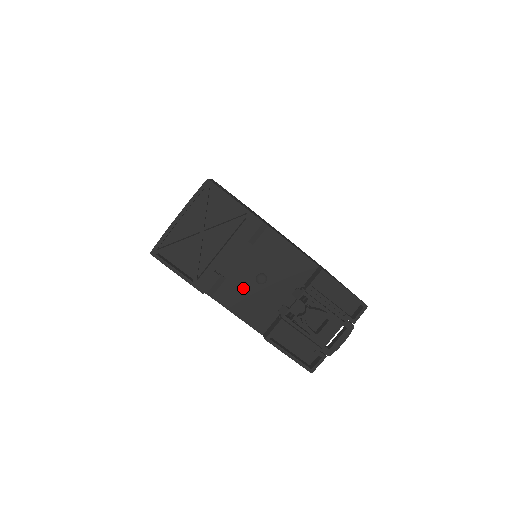
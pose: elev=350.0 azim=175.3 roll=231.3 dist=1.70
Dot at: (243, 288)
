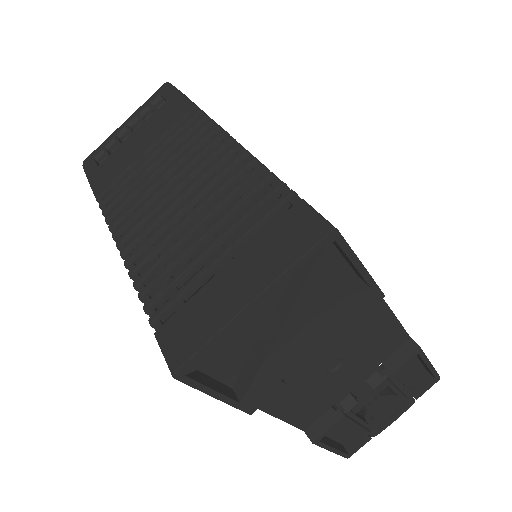
Dot at: (304, 383)
